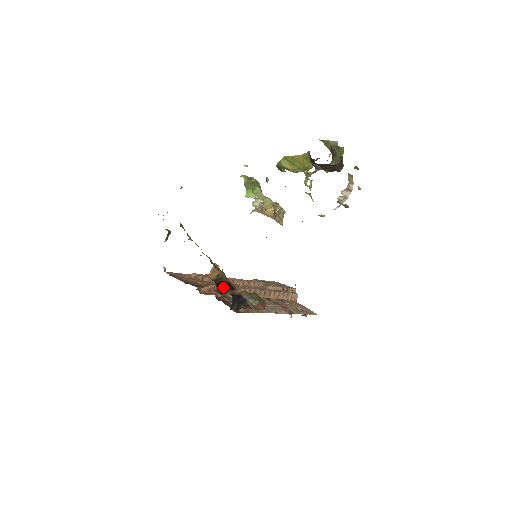
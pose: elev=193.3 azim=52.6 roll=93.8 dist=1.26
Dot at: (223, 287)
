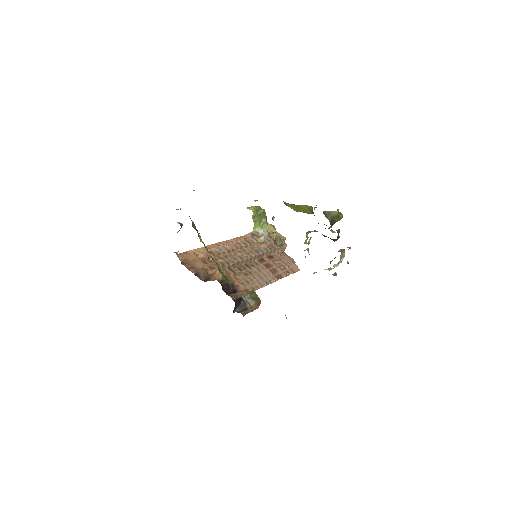
Dot at: (228, 289)
